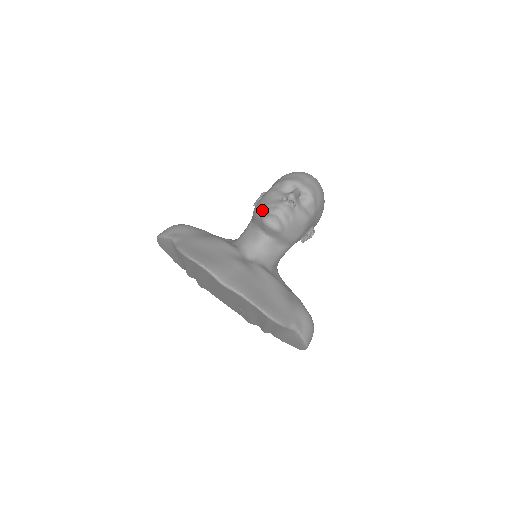
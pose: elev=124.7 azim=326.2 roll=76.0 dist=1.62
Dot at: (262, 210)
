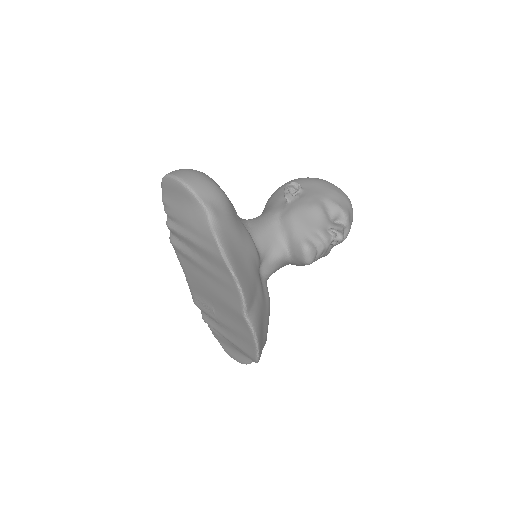
Dot at: (306, 230)
